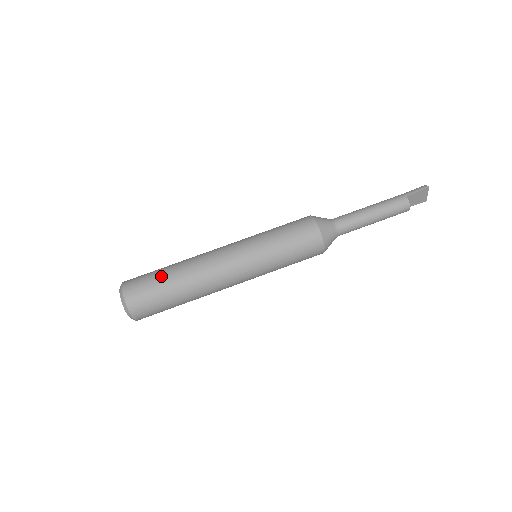
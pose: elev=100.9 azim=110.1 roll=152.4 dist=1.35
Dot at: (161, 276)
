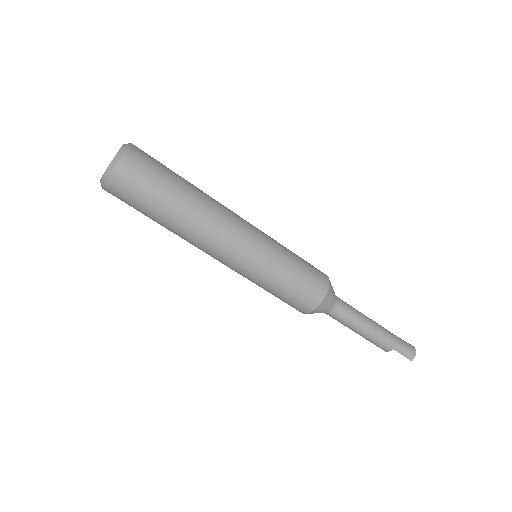
Dot at: (158, 203)
